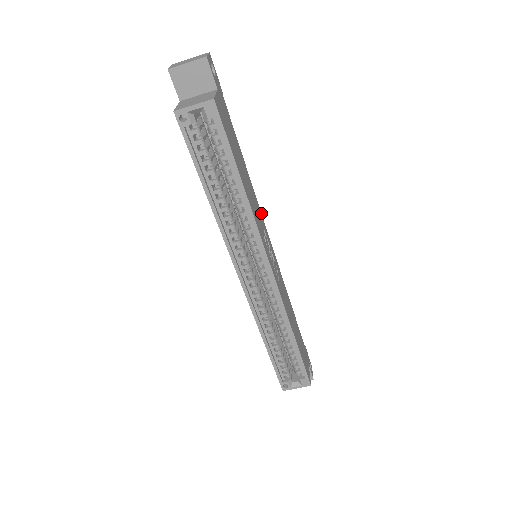
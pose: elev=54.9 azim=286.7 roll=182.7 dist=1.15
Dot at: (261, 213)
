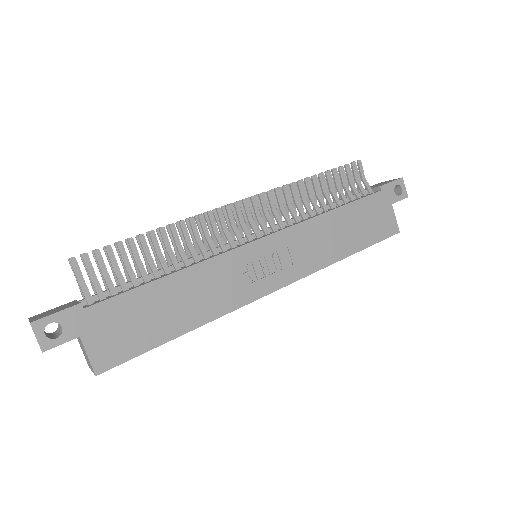
Dot at: (223, 253)
